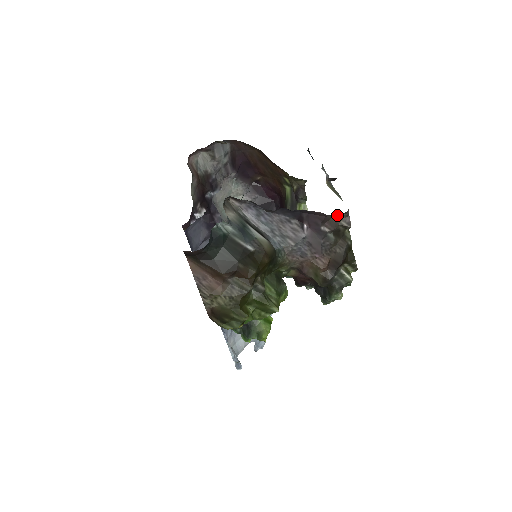
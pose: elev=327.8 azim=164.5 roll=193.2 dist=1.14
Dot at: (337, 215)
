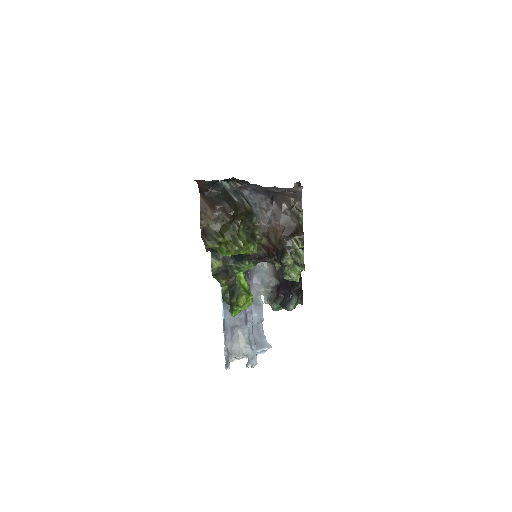
Dot at: (293, 198)
